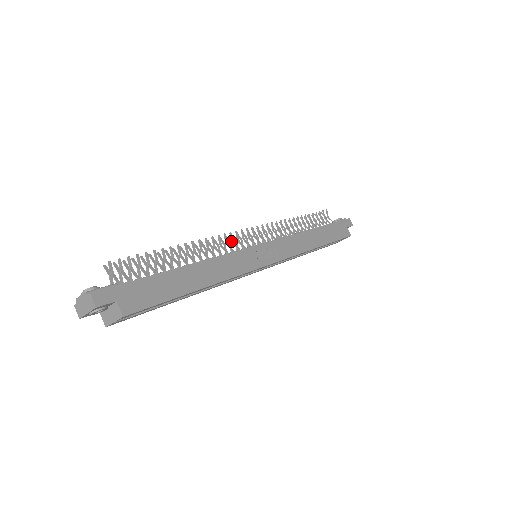
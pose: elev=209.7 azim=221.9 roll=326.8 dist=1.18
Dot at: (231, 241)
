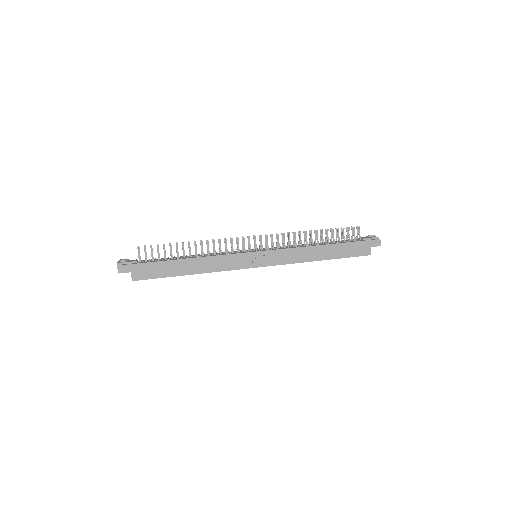
Dot at: (237, 243)
